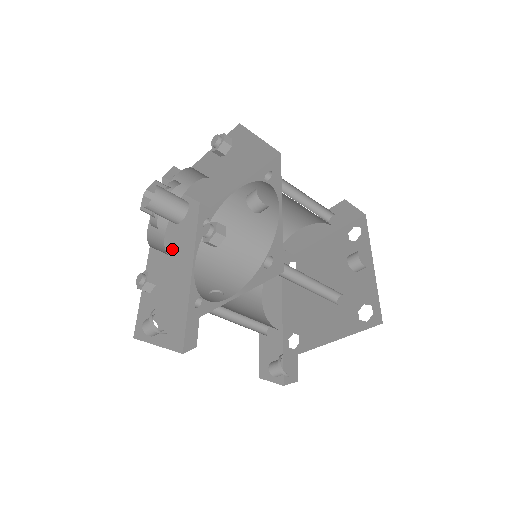
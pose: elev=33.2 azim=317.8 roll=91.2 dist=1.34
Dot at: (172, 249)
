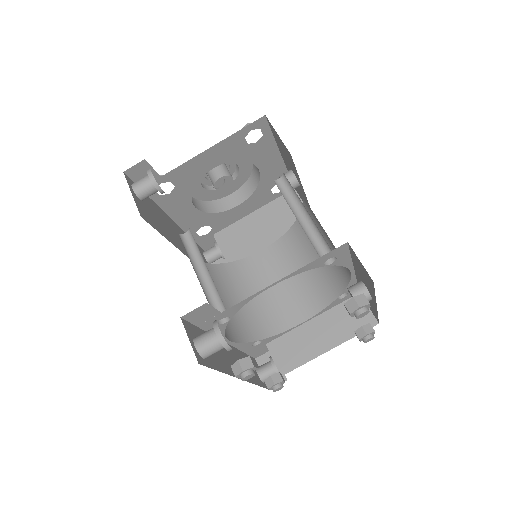
Dot at: occluded
